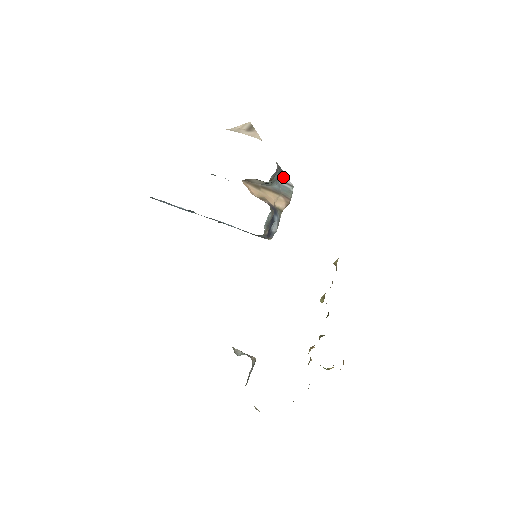
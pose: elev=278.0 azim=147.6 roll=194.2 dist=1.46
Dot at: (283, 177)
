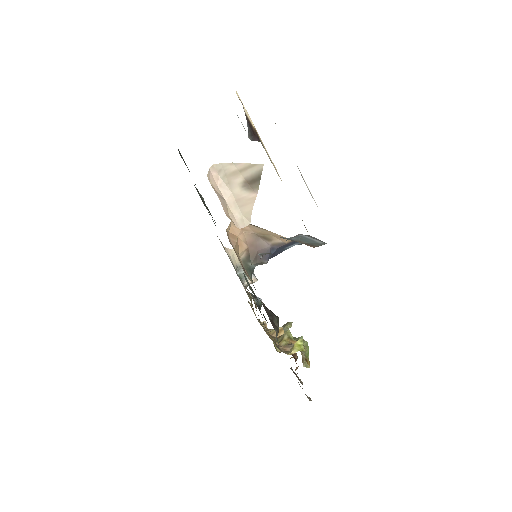
Dot at: occluded
